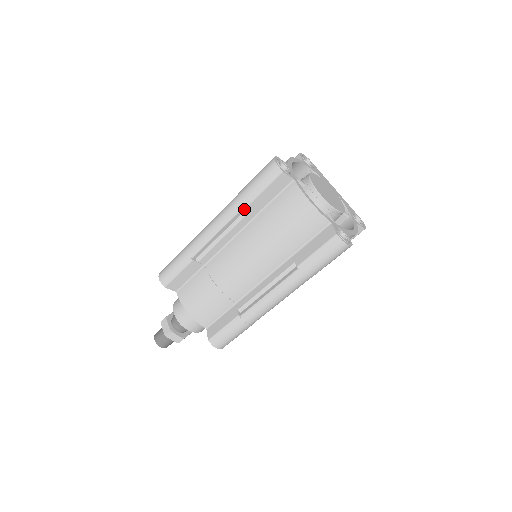
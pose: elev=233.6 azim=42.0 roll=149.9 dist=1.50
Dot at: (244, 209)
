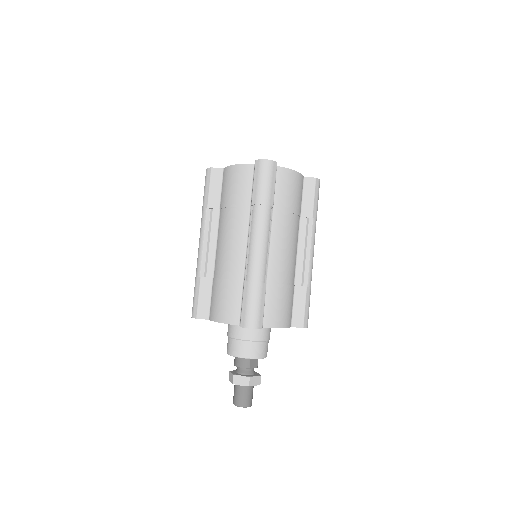
Dot at: (208, 212)
